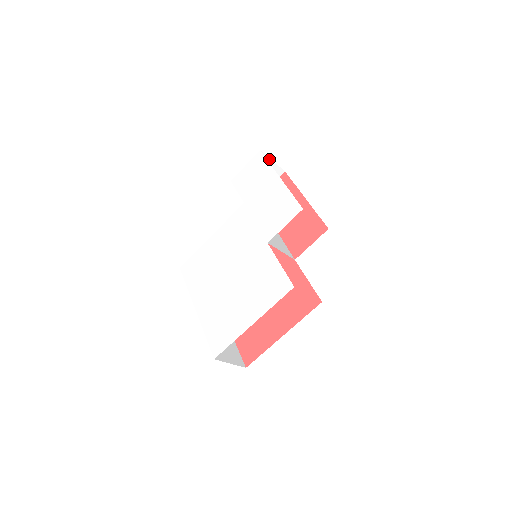
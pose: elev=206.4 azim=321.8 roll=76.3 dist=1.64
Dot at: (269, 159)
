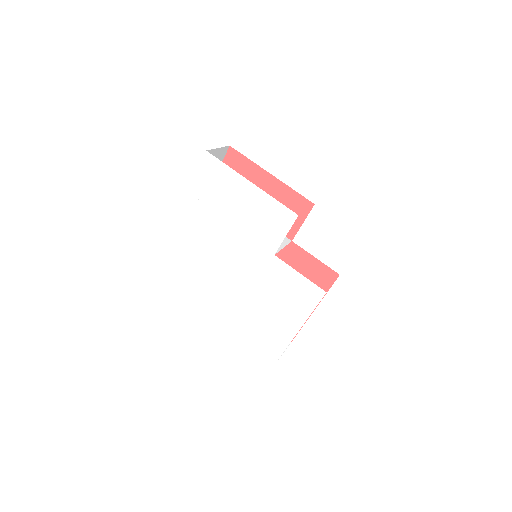
Dot at: (215, 149)
